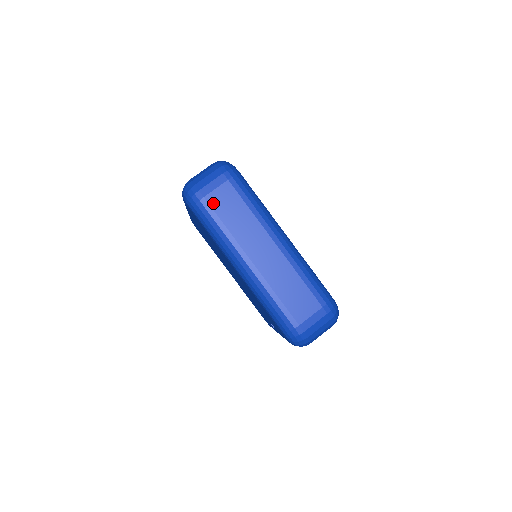
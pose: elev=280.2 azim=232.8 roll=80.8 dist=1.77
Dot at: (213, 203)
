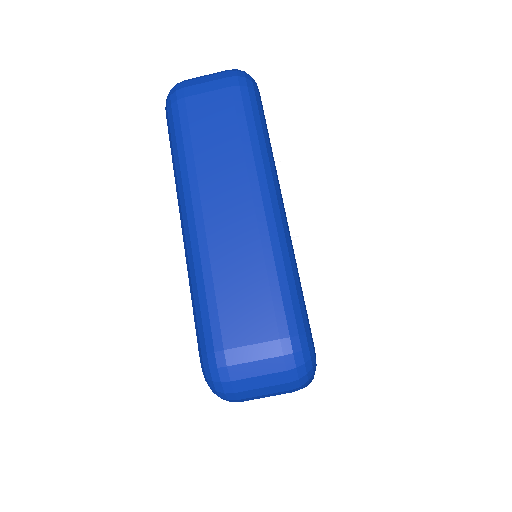
Dot at: occluded
